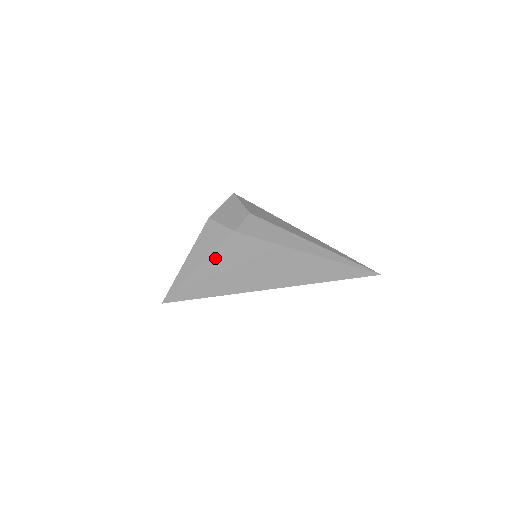
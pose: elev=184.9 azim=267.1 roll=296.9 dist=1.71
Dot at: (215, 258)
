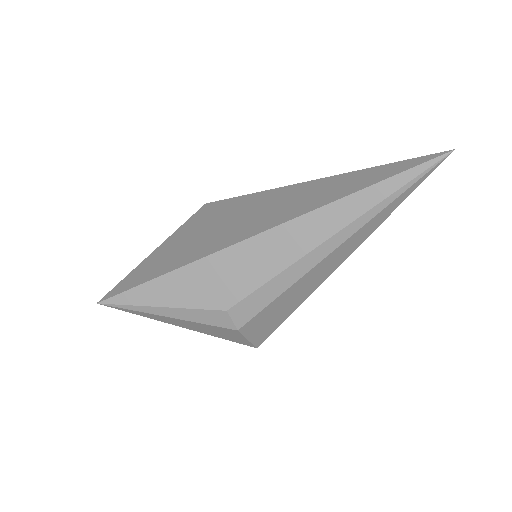
Dot at: (178, 234)
